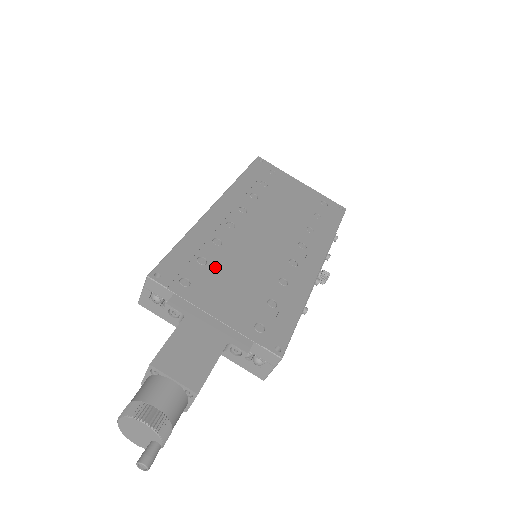
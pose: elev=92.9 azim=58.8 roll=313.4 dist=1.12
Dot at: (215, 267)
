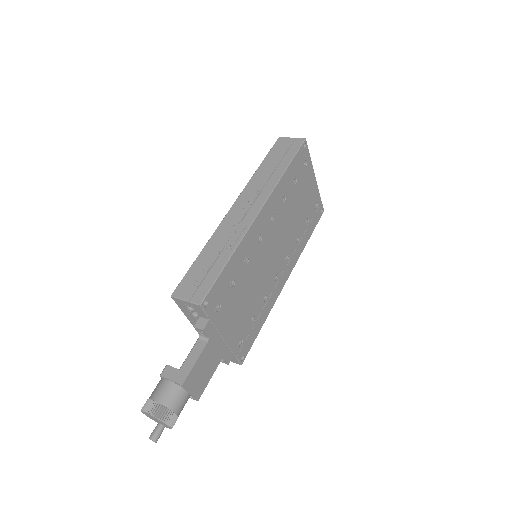
Dot at: (237, 289)
